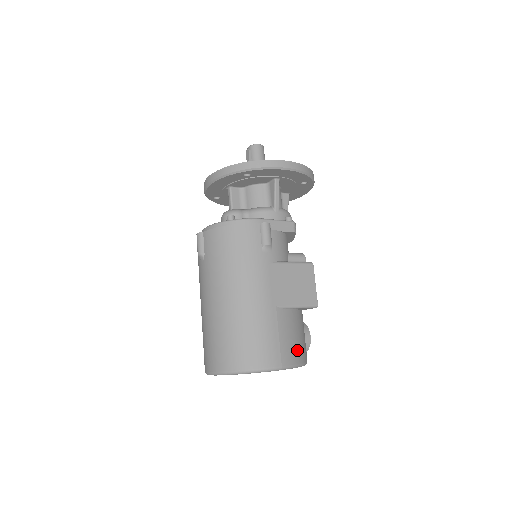
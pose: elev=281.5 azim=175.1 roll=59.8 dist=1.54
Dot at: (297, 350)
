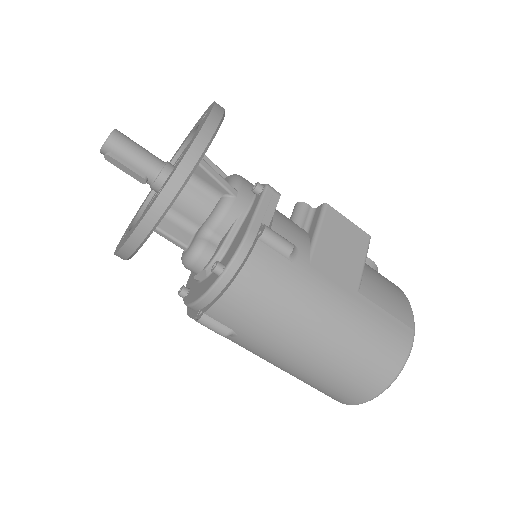
Dot at: (397, 296)
